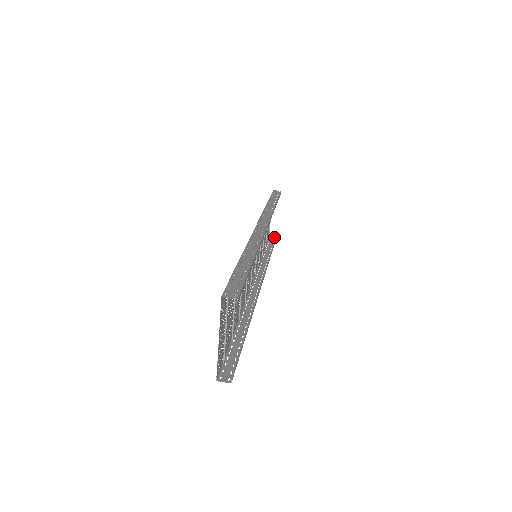
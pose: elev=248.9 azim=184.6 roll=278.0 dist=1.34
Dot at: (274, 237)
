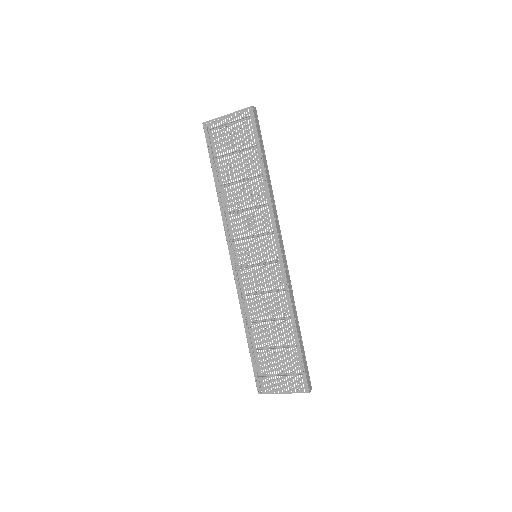
Dot at: occluded
